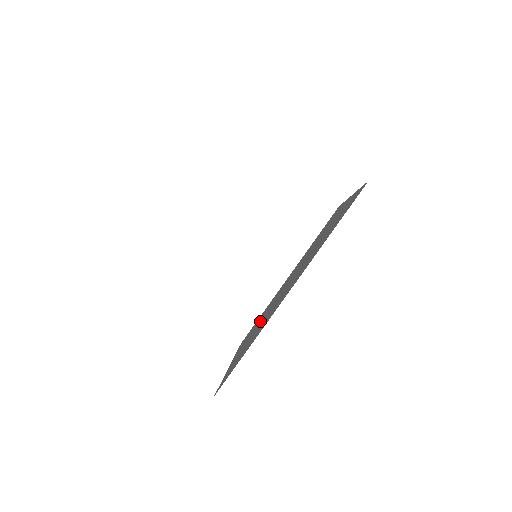
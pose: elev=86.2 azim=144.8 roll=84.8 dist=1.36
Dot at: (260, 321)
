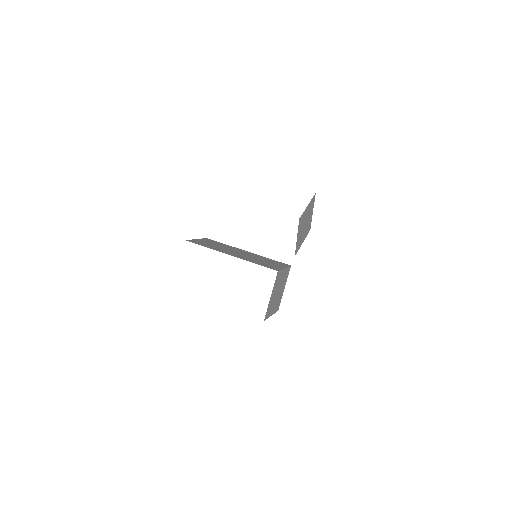
Dot at: occluded
